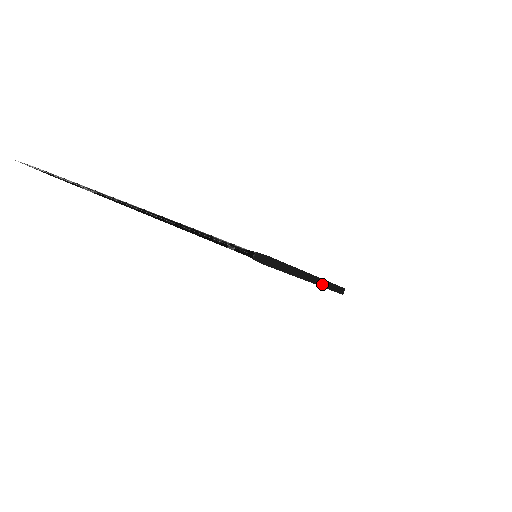
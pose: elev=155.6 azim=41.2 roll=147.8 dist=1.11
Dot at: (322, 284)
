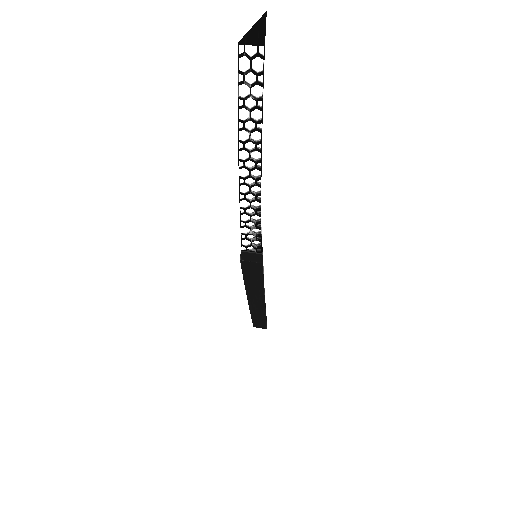
Dot at: (265, 310)
